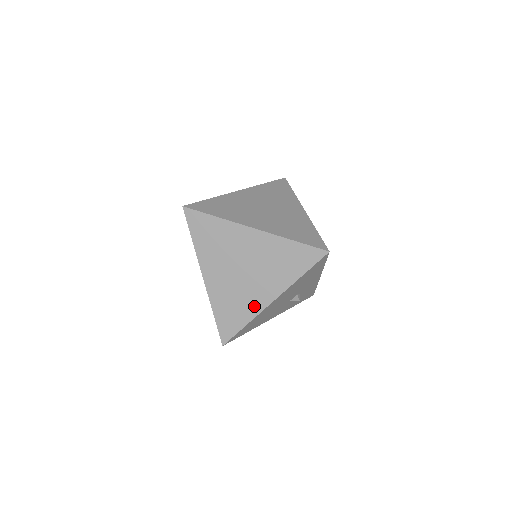
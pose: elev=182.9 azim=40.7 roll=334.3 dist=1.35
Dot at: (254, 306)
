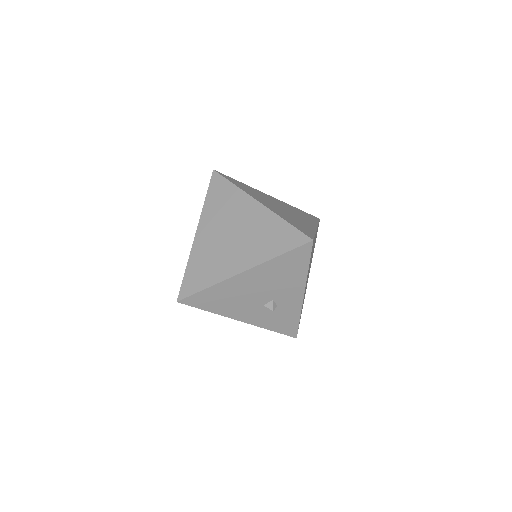
Dot at: (223, 271)
